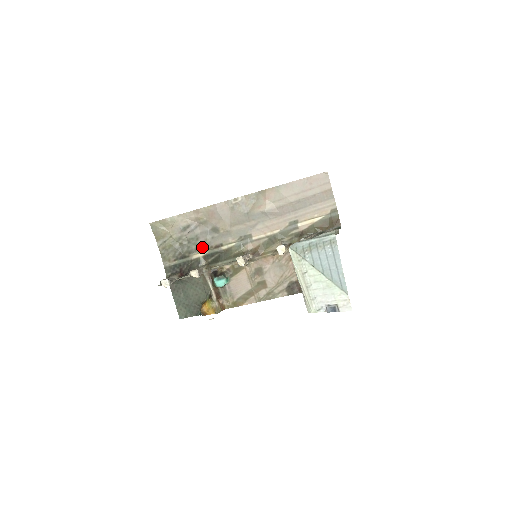
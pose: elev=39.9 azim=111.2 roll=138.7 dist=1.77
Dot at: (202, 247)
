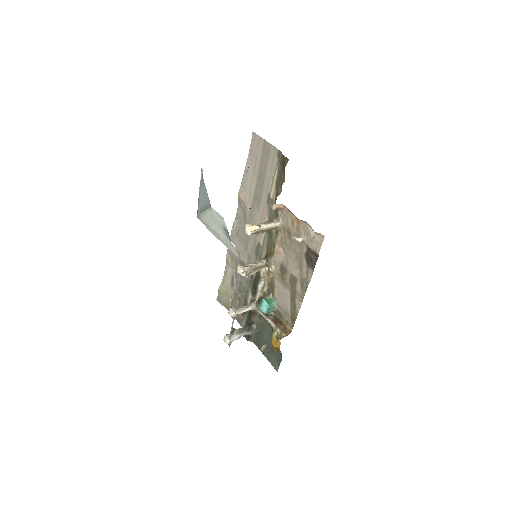
Dot at: (247, 288)
